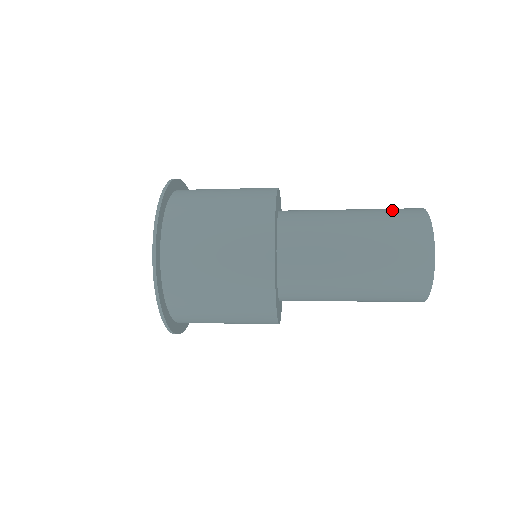
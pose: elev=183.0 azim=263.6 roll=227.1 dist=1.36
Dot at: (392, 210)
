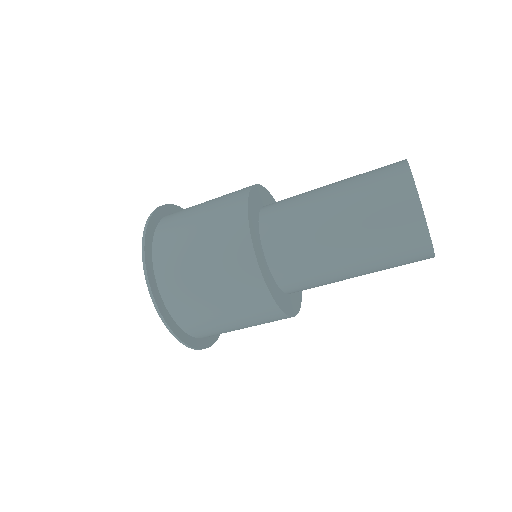
Dot at: occluded
